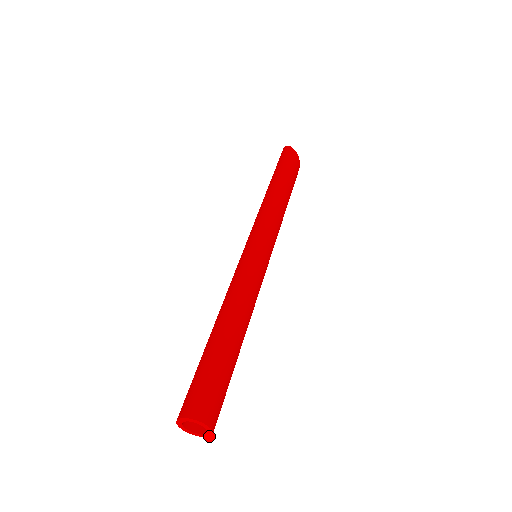
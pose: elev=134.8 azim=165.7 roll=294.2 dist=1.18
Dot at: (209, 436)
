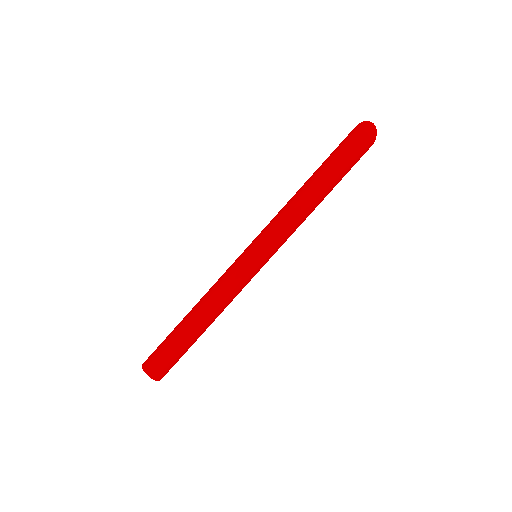
Dot at: occluded
